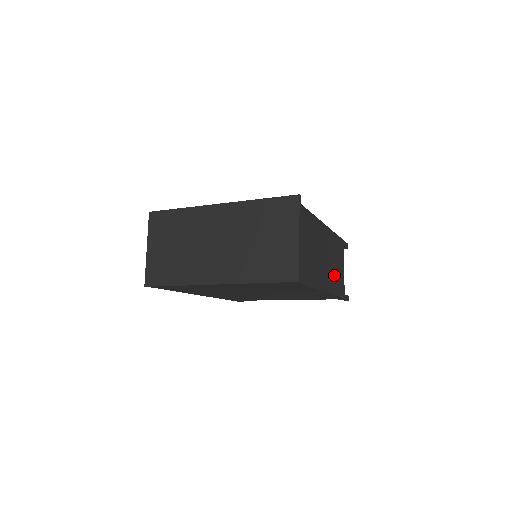
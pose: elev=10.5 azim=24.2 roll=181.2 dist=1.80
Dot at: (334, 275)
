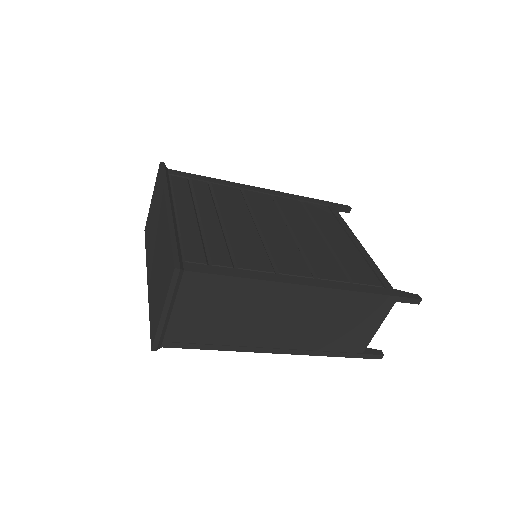
Dot at: (323, 335)
